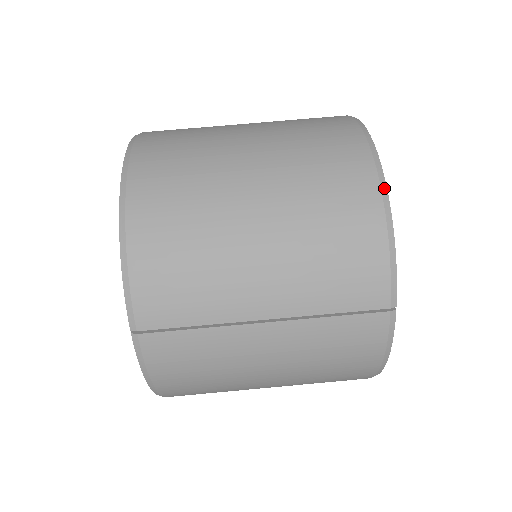
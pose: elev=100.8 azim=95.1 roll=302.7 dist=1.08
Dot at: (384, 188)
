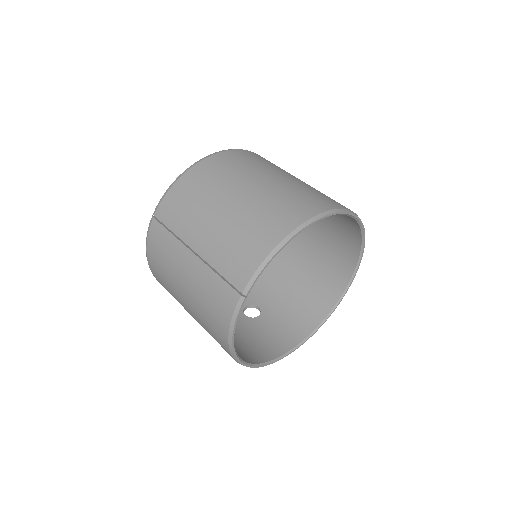
Dot at: (293, 234)
